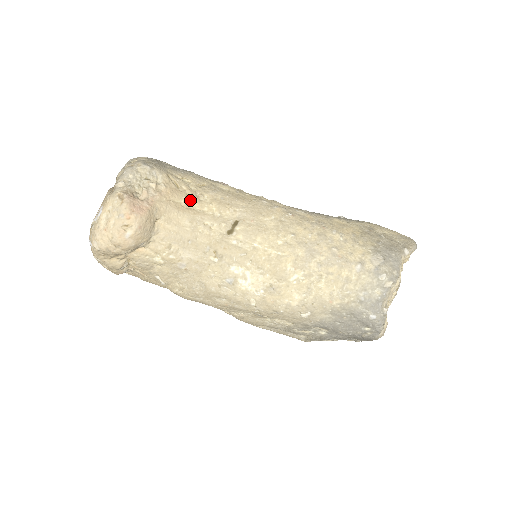
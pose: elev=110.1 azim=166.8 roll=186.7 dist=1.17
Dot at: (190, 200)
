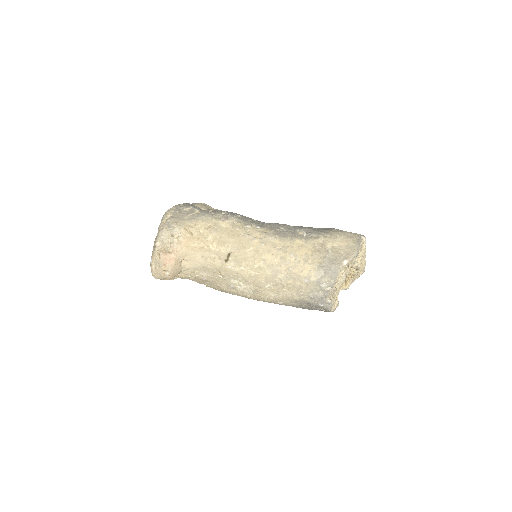
Dot at: (201, 242)
